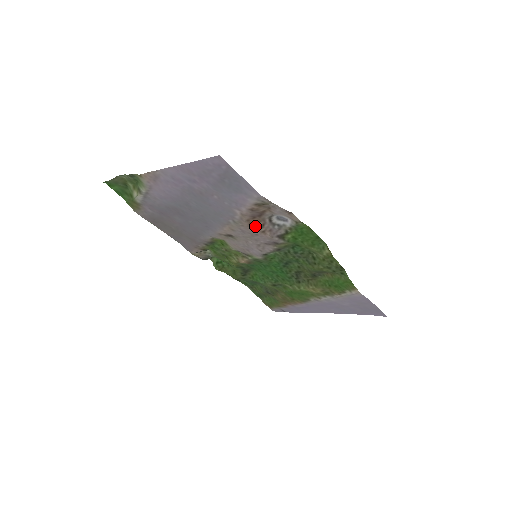
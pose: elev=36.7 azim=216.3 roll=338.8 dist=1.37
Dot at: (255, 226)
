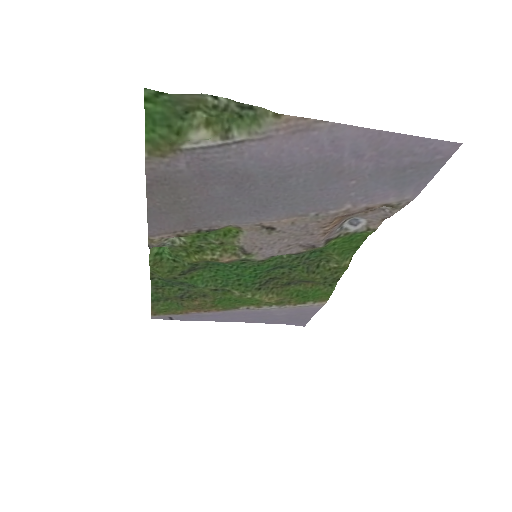
Dot at: (330, 225)
